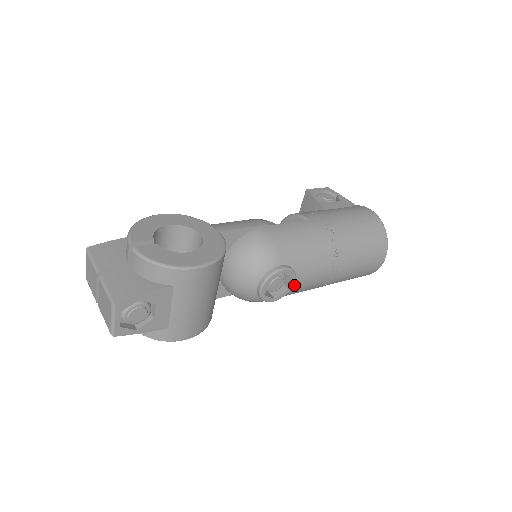
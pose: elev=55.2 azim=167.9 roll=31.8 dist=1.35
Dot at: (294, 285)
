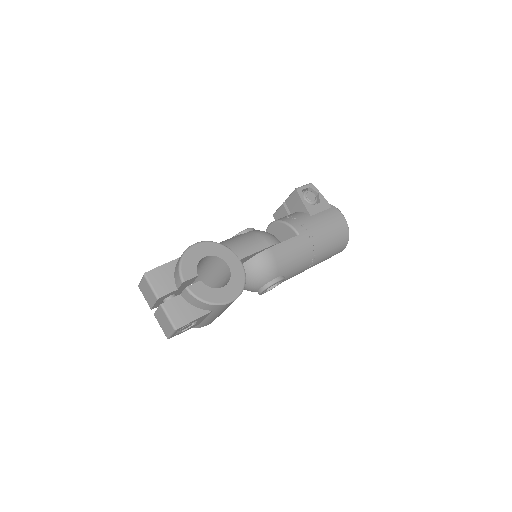
Dot at: occluded
